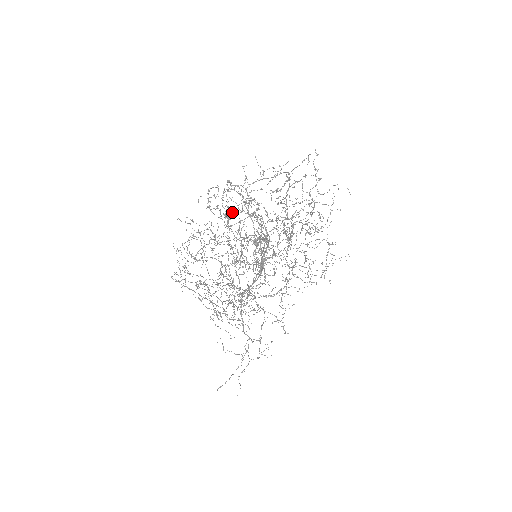
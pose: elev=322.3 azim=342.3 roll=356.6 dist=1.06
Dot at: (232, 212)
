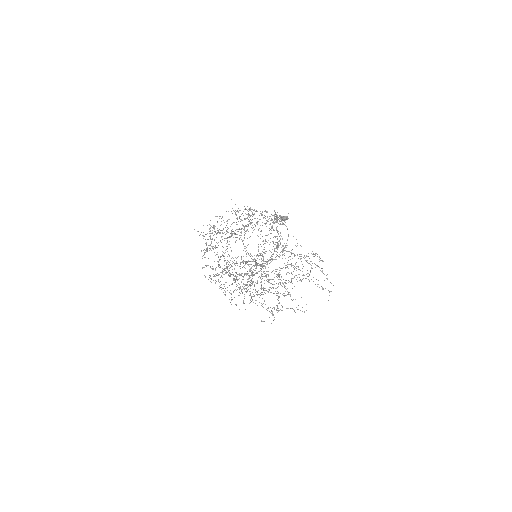
Dot at: occluded
